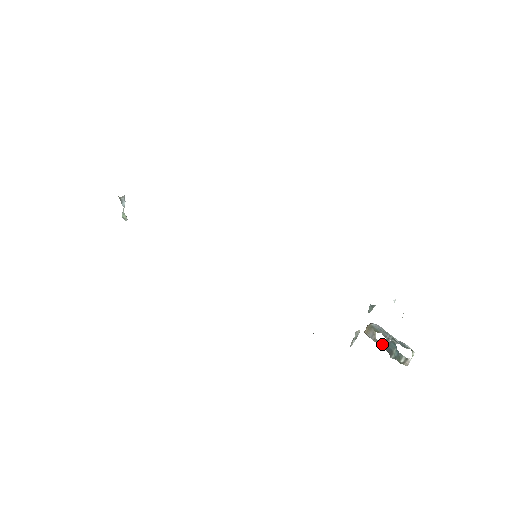
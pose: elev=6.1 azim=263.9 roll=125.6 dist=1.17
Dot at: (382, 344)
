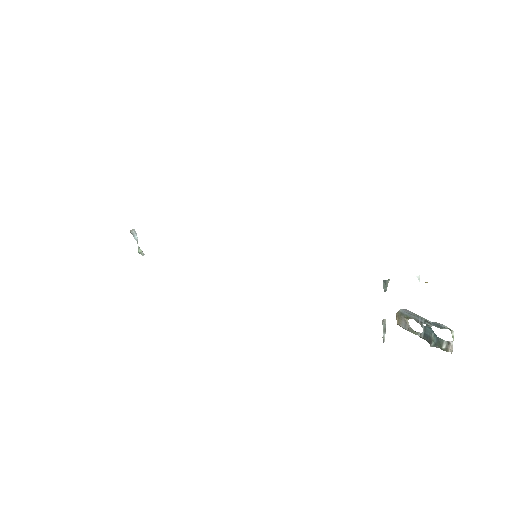
Dot at: (418, 332)
